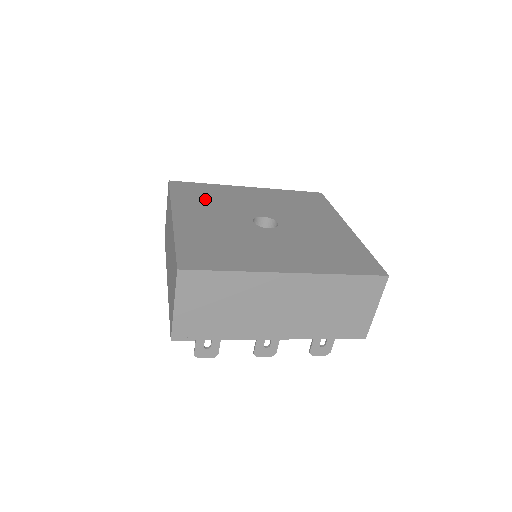
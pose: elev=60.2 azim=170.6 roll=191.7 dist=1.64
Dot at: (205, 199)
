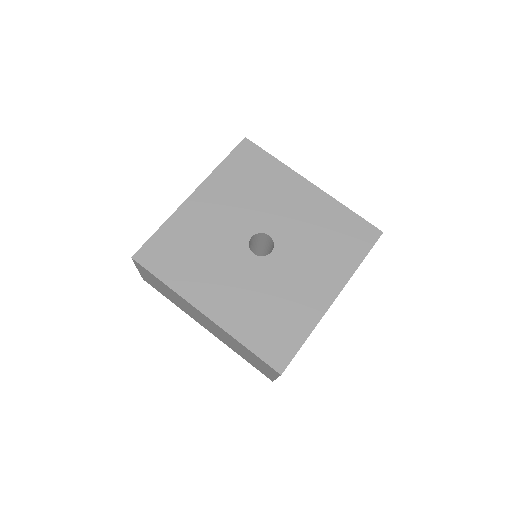
Dot at: (246, 182)
